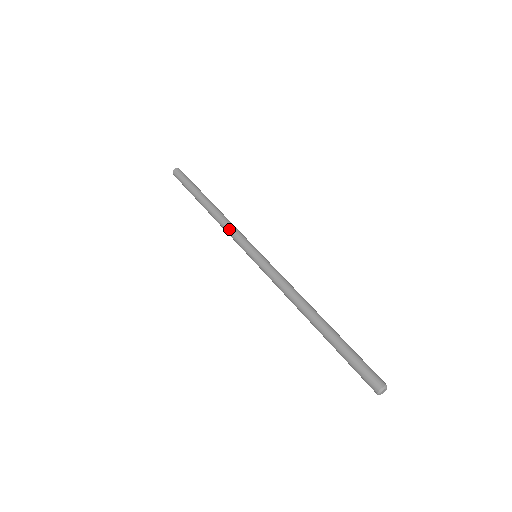
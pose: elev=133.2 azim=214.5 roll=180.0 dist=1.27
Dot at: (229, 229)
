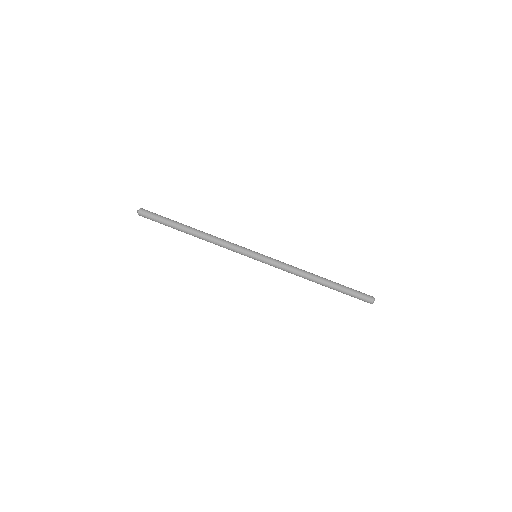
Dot at: (225, 246)
